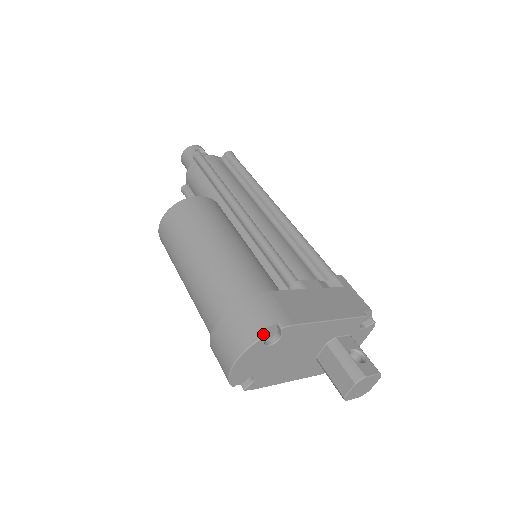
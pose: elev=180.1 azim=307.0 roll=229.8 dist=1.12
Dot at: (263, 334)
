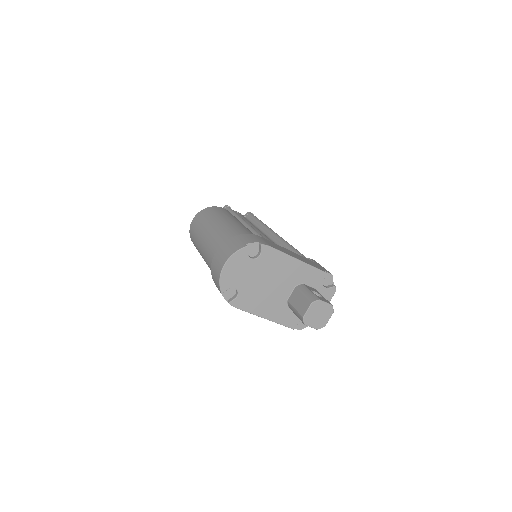
Dot at: (248, 249)
